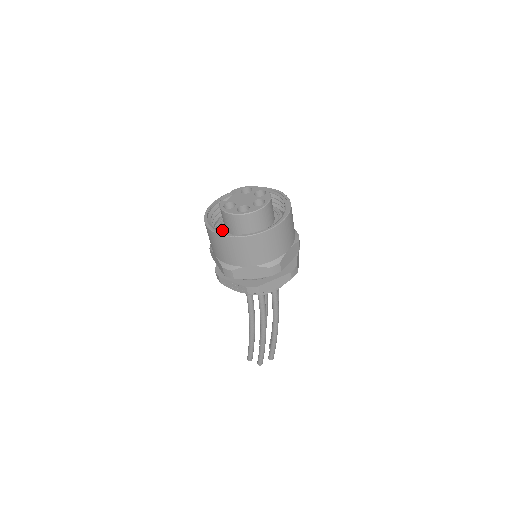
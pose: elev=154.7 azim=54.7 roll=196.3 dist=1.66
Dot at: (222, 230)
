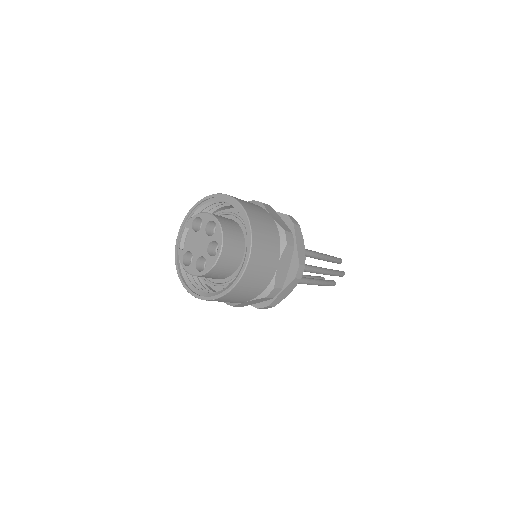
Dot at: occluded
